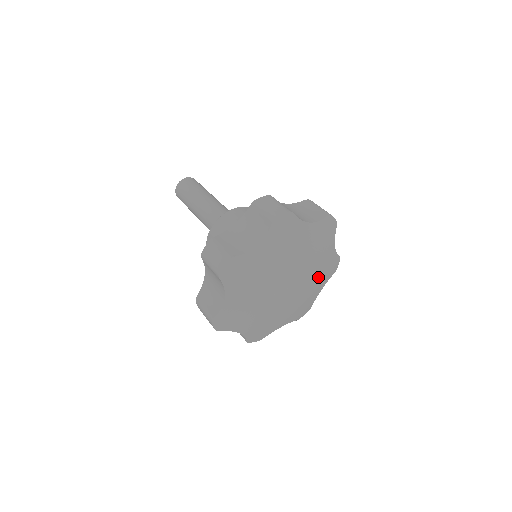
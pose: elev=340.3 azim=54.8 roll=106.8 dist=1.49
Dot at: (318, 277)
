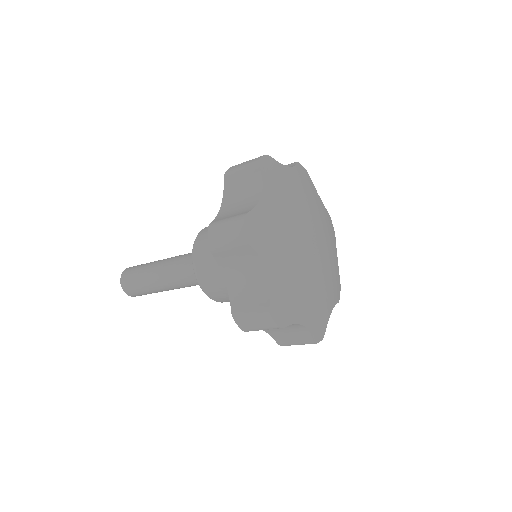
Dot at: (311, 200)
